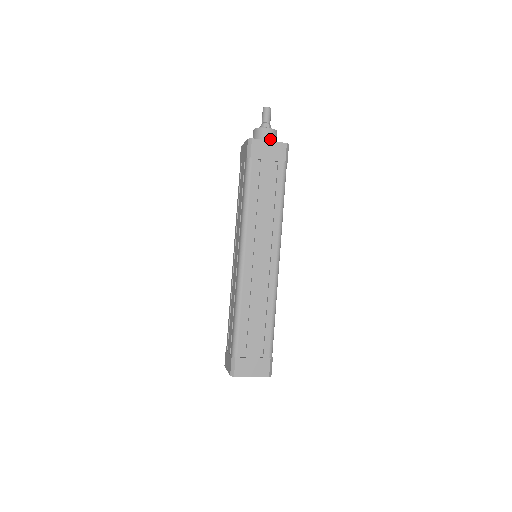
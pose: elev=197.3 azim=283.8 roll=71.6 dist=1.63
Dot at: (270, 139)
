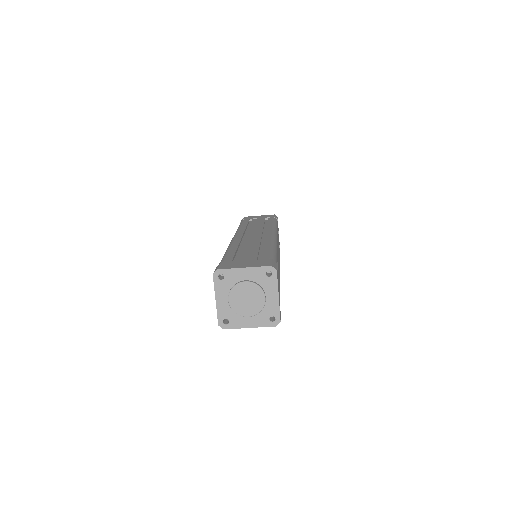
Dot at: occluded
